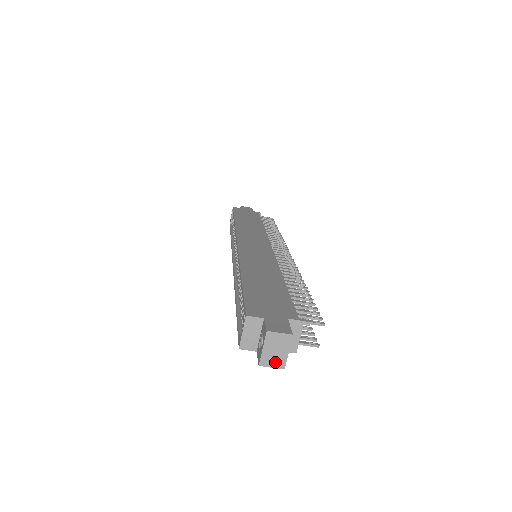
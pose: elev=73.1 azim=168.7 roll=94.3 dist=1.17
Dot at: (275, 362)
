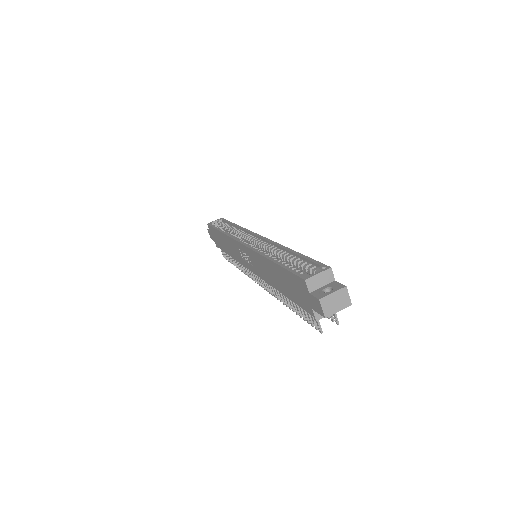
Dot at: (327, 308)
